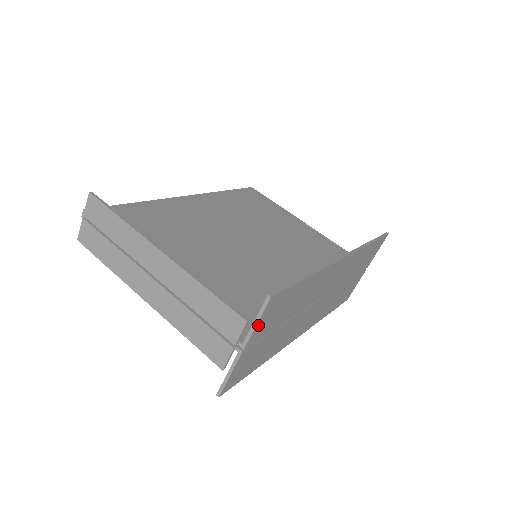
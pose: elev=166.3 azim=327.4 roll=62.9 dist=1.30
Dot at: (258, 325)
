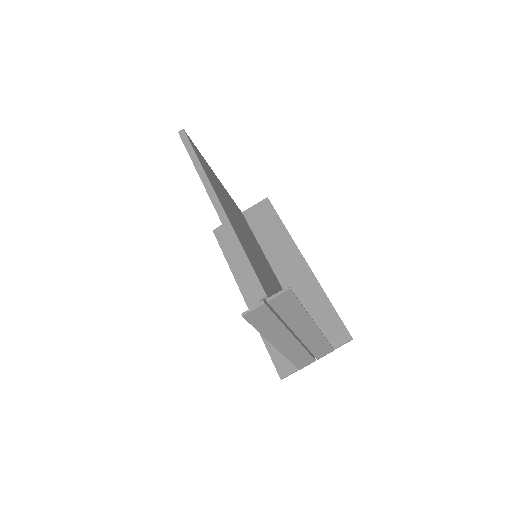
Dot at: occluded
